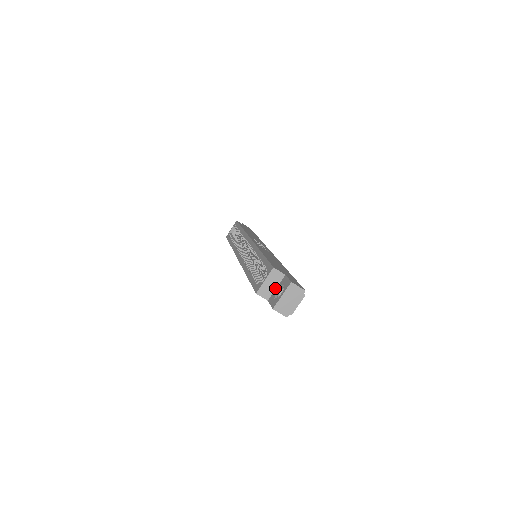
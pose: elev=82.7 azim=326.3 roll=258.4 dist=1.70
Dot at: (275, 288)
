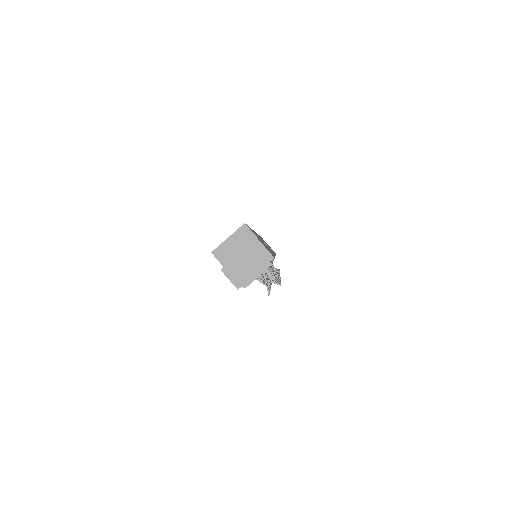
Dot at: occluded
